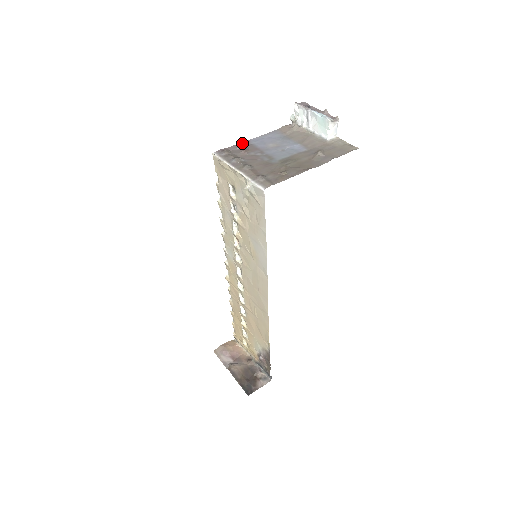
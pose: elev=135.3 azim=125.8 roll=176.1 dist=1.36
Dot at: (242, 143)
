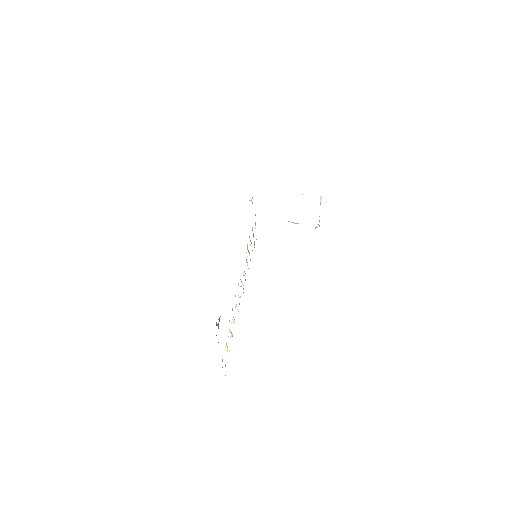
Dot at: occluded
